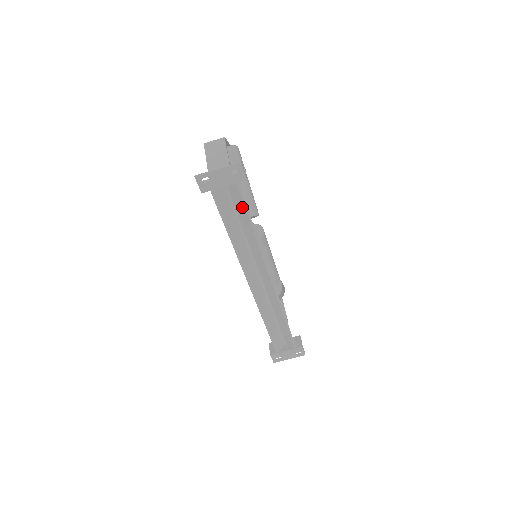
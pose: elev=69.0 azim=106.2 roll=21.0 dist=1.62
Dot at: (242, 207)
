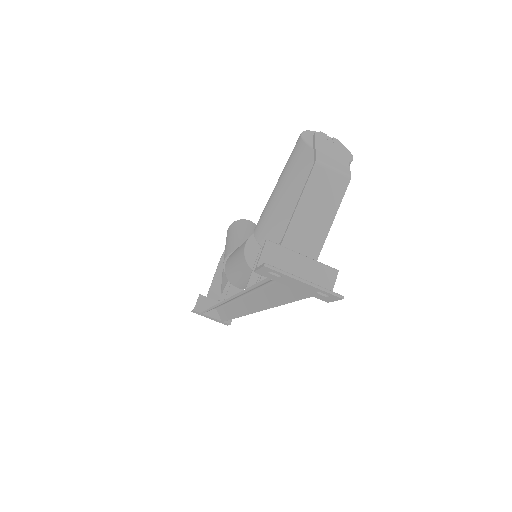
Dot at: (290, 295)
